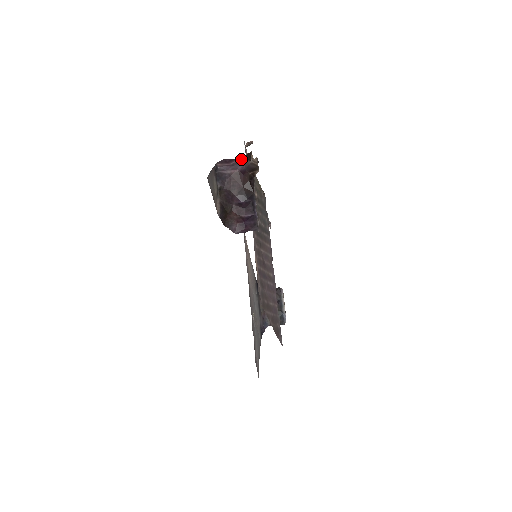
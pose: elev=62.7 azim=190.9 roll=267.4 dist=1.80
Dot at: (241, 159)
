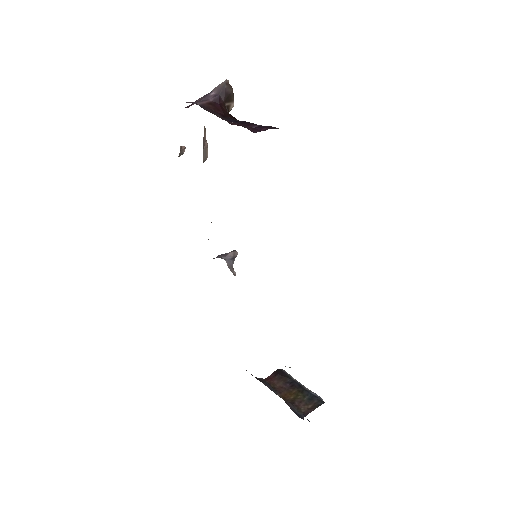
Dot at: (206, 95)
